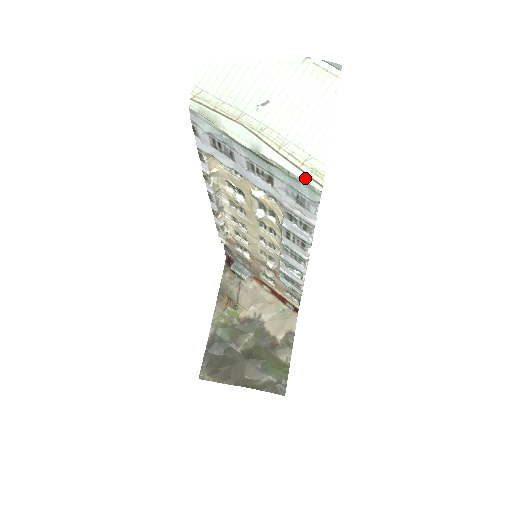
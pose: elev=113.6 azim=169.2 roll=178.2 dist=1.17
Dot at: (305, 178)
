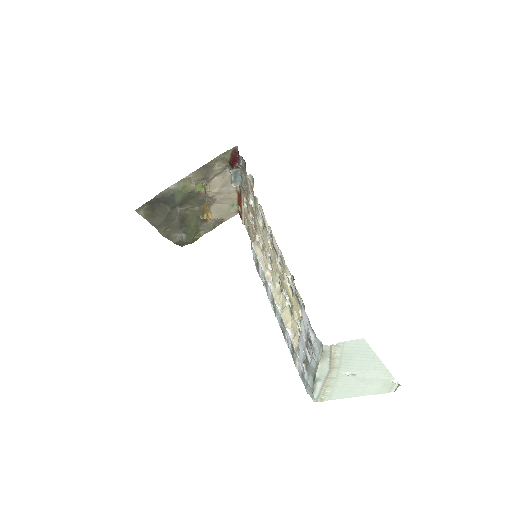
Dot at: (315, 397)
